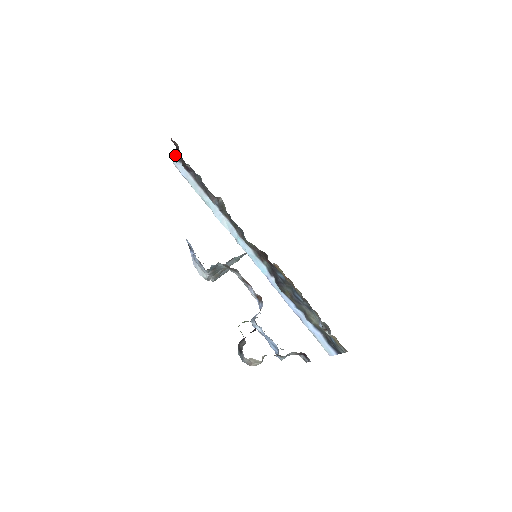
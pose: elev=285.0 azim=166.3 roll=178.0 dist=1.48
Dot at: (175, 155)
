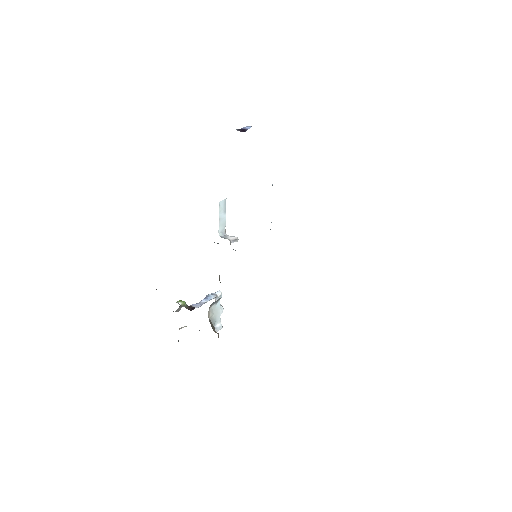
Dot at: occluded
